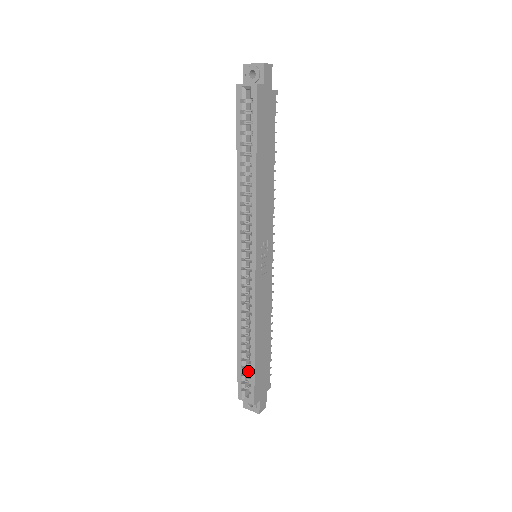
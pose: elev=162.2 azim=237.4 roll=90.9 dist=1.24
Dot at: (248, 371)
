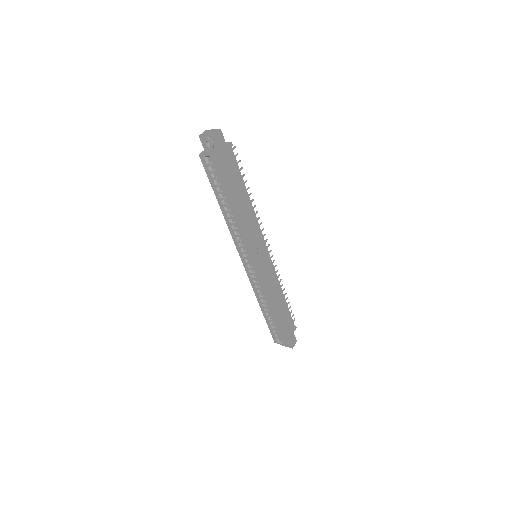
Dot at: occluded
